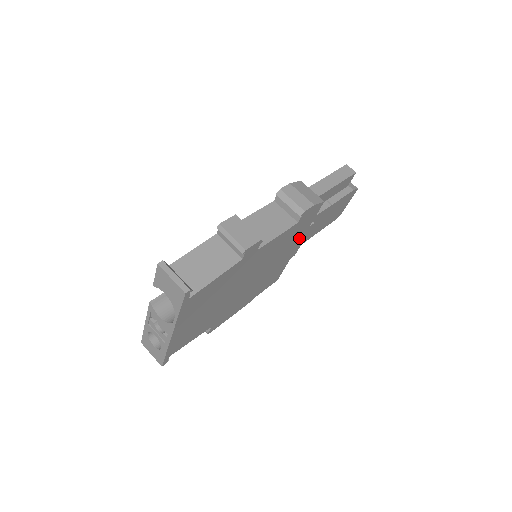
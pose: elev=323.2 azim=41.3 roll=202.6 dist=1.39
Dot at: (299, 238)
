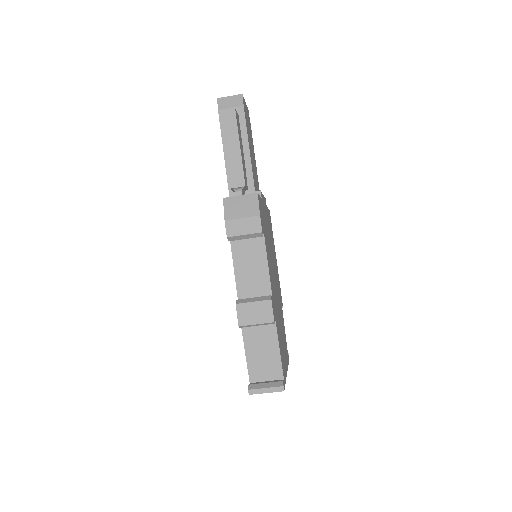
Dot at: (264, 210)
